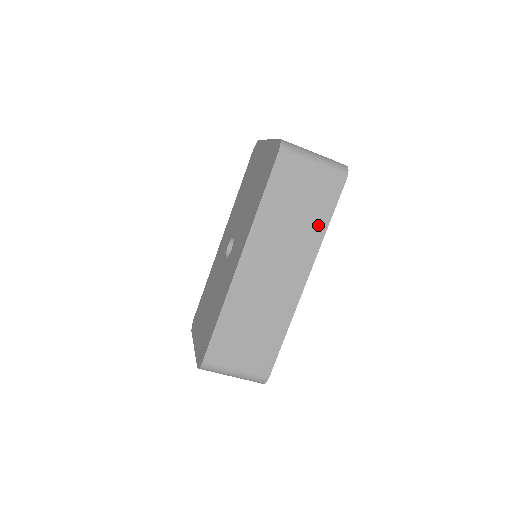
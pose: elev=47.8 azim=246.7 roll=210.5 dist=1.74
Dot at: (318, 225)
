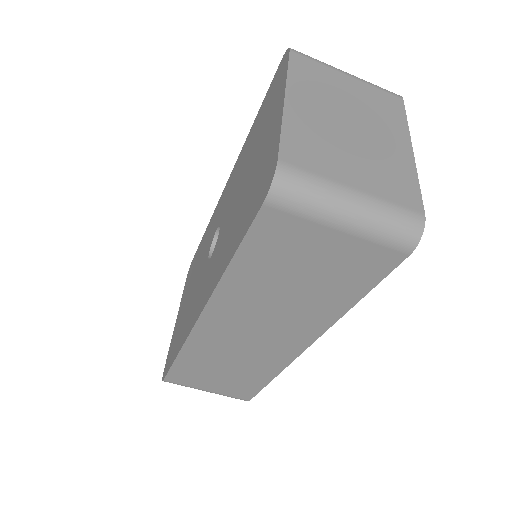
Dot at: (336, 301)
